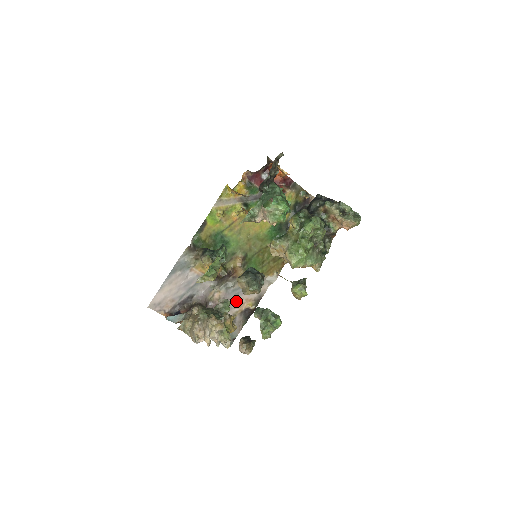
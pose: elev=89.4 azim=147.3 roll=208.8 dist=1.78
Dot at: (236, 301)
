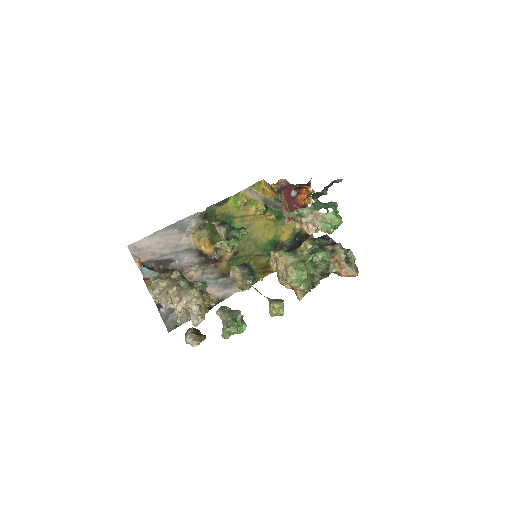
Dot at: occluded
